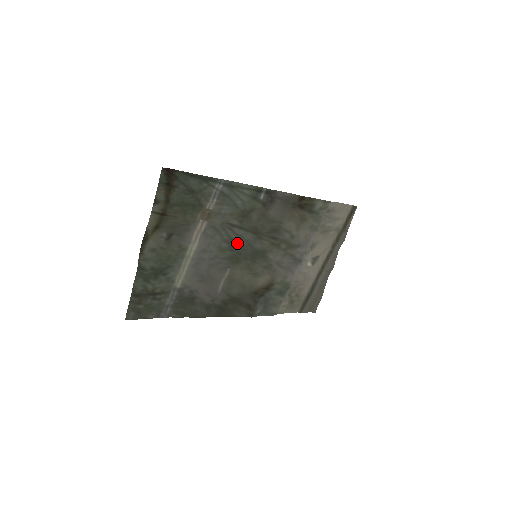
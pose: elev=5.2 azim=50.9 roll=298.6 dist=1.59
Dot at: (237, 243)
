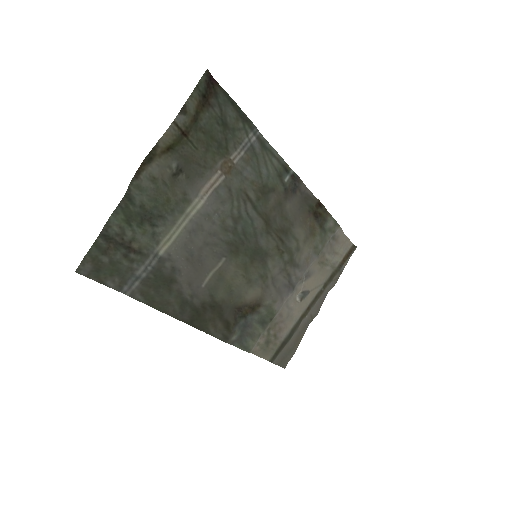
Dot at: (244, 226)
